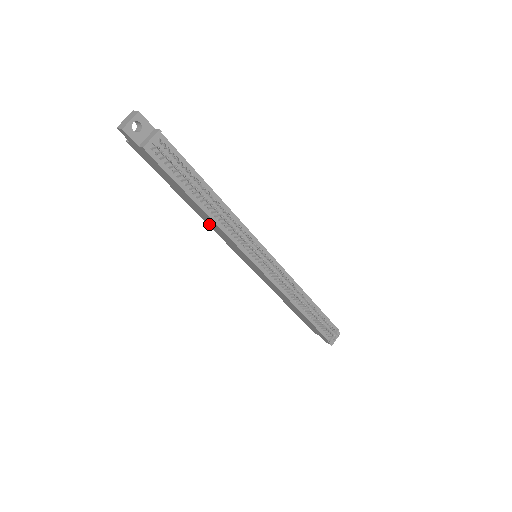
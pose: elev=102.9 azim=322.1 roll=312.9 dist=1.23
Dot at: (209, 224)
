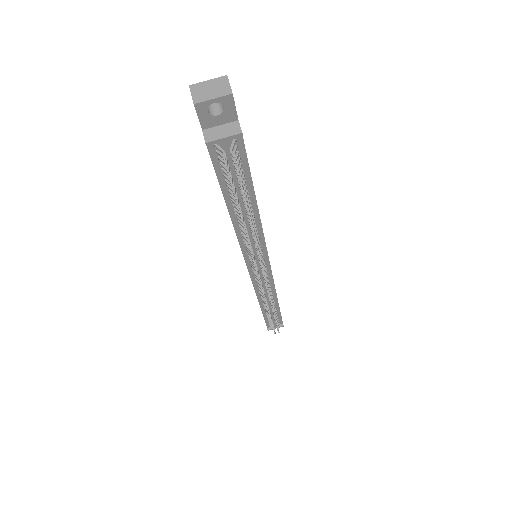
Dot at: occluded
